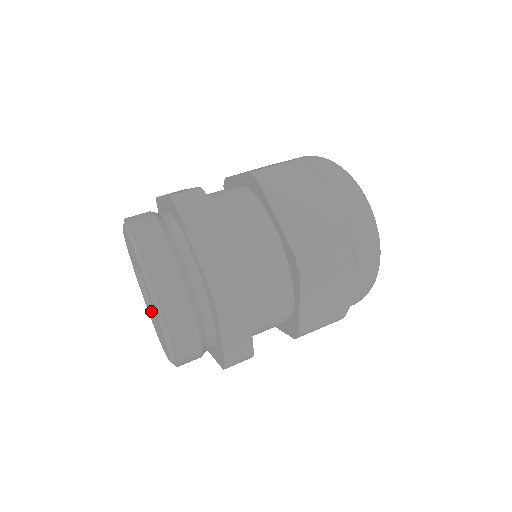
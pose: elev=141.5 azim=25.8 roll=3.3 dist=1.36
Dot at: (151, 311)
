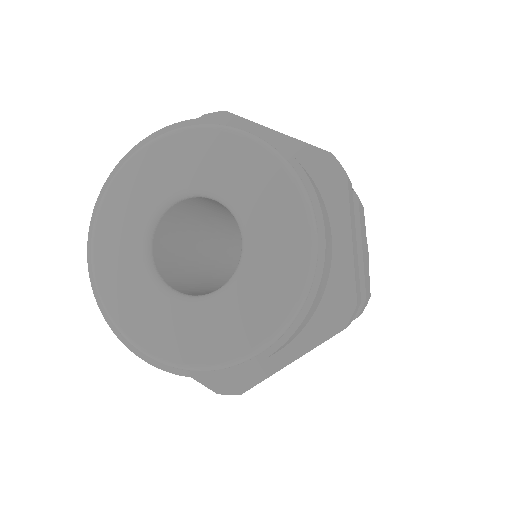
Dot at: (186, 297)
